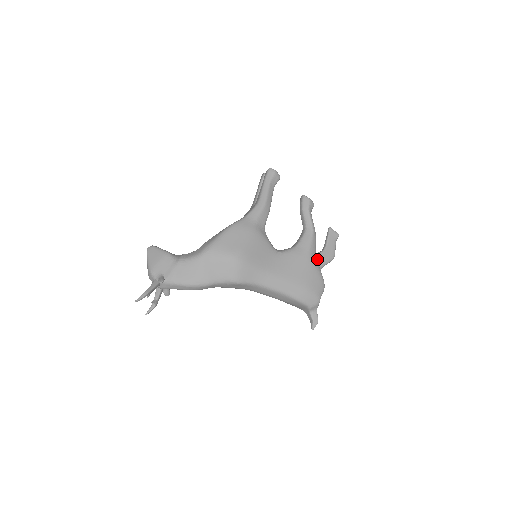
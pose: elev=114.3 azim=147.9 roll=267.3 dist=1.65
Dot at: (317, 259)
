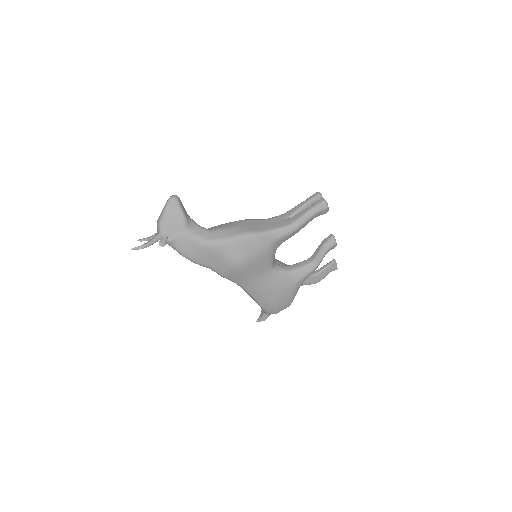
Dot at: occluded
